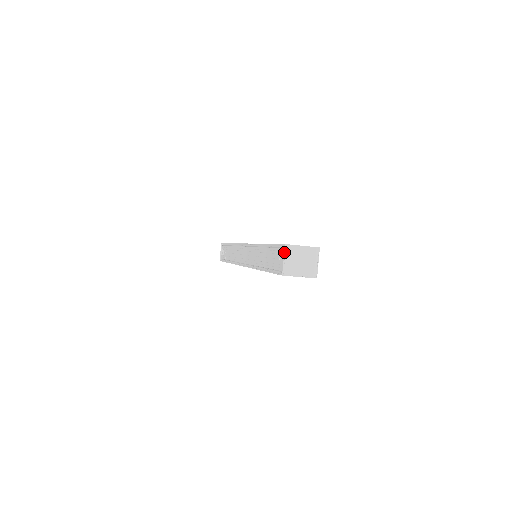
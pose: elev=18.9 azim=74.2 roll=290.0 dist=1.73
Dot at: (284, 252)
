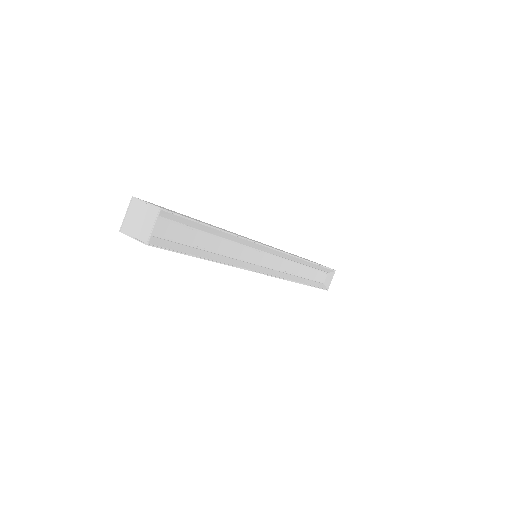
Dot at: (129, 205)
